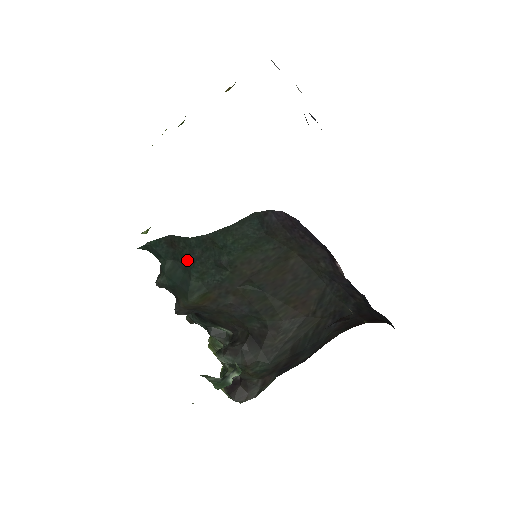
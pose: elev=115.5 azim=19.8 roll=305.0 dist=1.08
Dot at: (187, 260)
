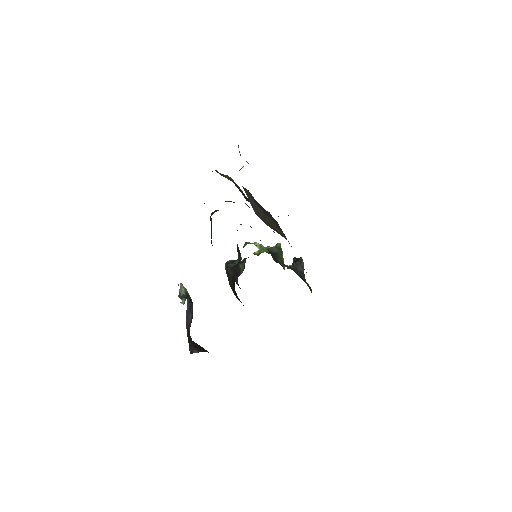
Dot at: occluded
